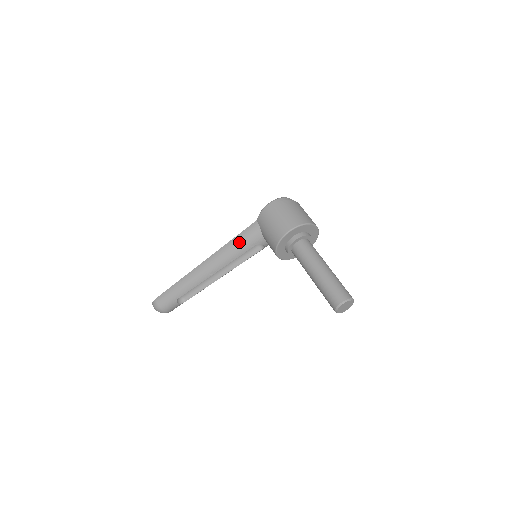
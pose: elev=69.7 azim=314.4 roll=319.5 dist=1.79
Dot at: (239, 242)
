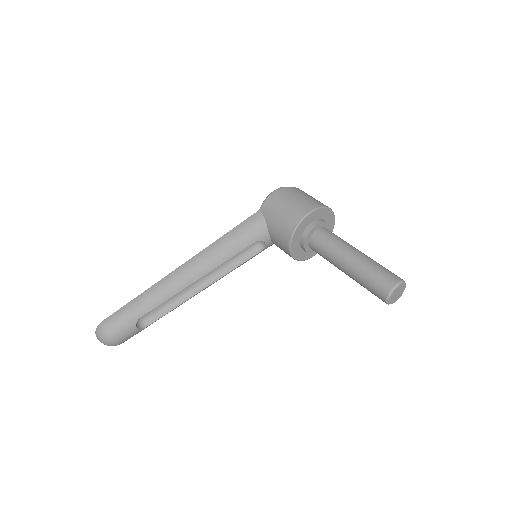
Dot at: (236, 236)
